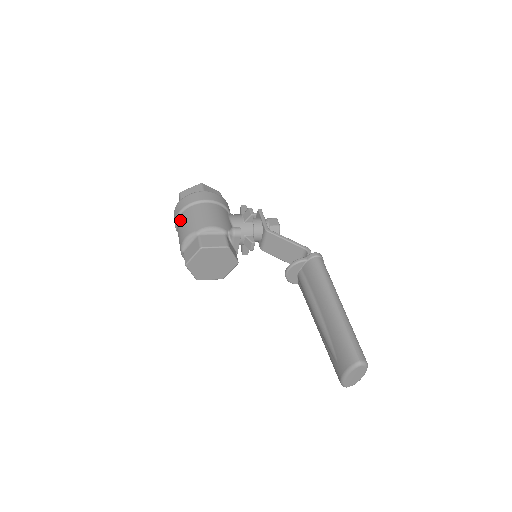
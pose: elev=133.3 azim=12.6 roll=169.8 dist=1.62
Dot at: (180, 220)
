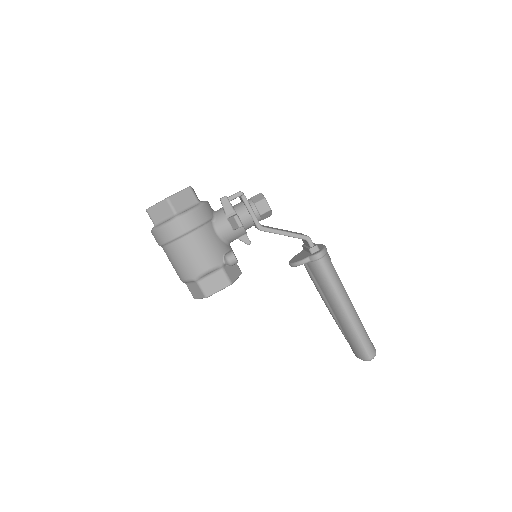
Dot at: (166, 254)
